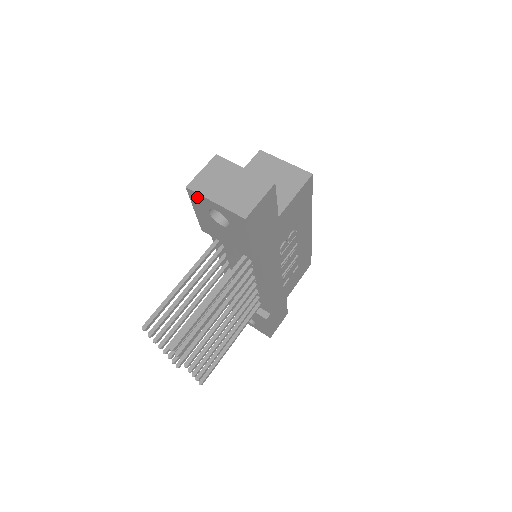
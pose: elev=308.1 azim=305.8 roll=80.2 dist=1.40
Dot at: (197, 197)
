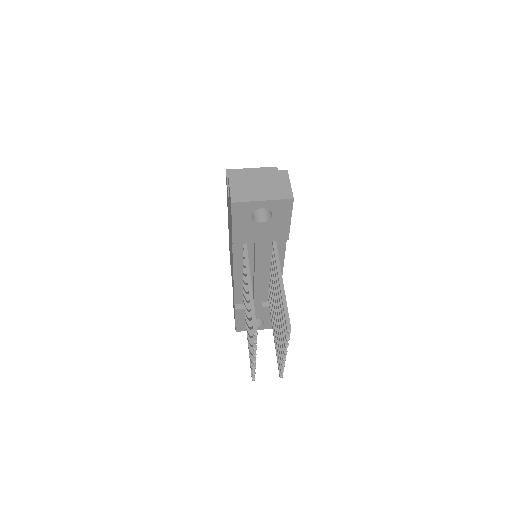
Dot at: (242, 206)
